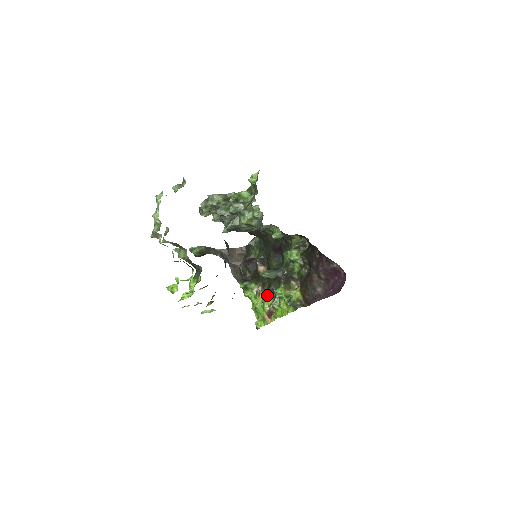
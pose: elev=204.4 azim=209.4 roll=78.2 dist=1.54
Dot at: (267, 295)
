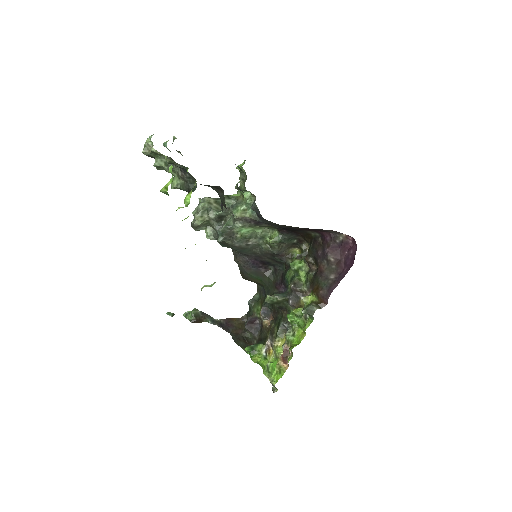
Dot at: (278, 337)
